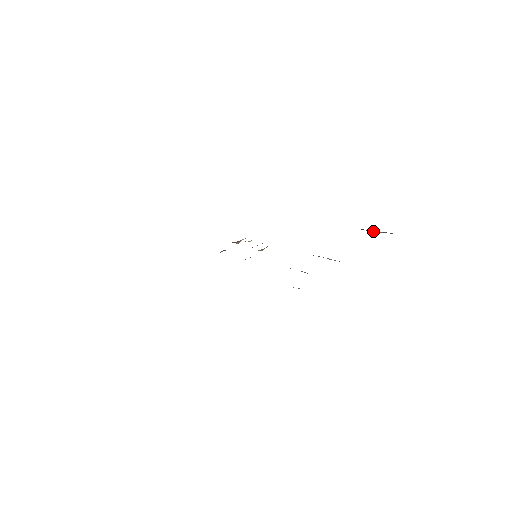
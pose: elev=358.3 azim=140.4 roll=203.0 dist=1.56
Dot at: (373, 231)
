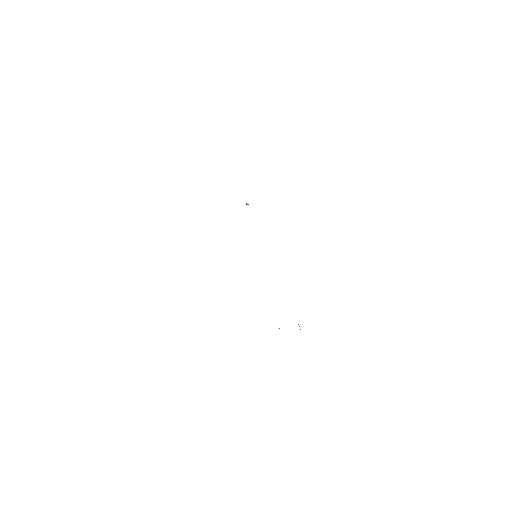
Dot at: occluded
